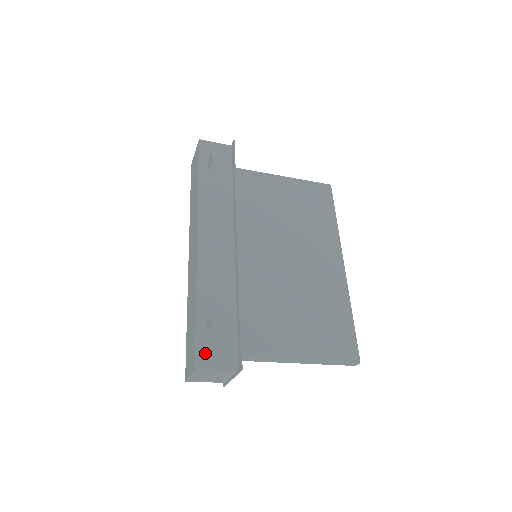
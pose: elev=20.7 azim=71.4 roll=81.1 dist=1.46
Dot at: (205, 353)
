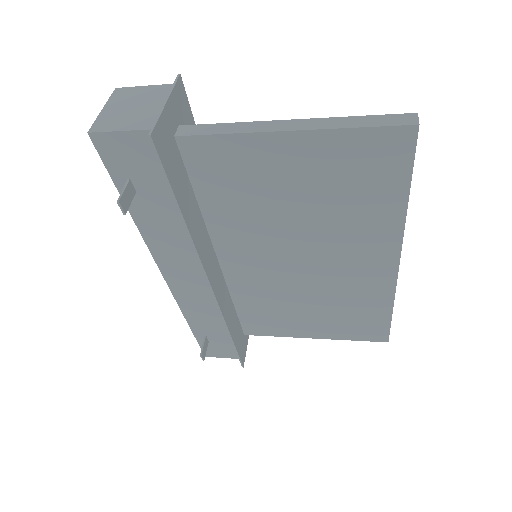
Dot at: (210, 351)
